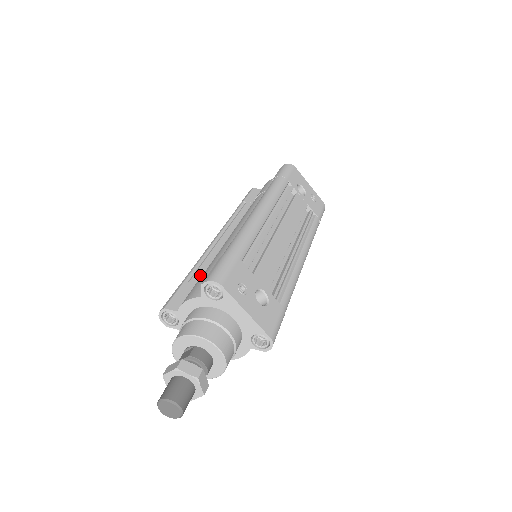
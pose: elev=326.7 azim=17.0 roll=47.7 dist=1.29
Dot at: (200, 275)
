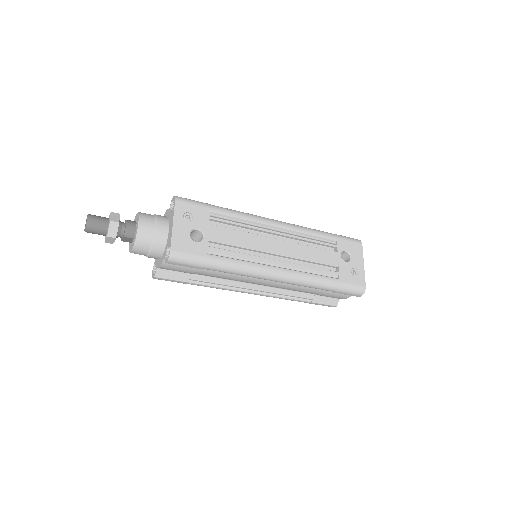
Dot at: occluded
